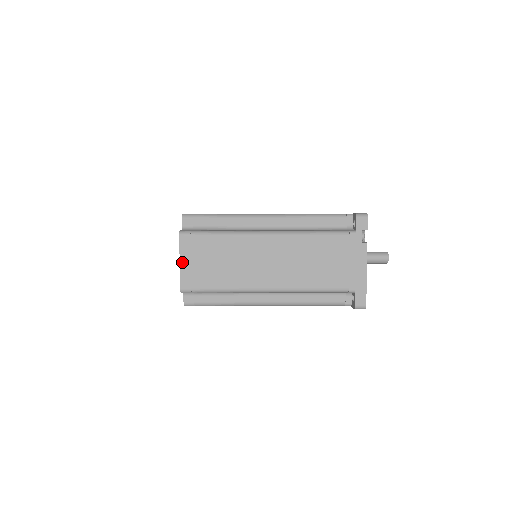
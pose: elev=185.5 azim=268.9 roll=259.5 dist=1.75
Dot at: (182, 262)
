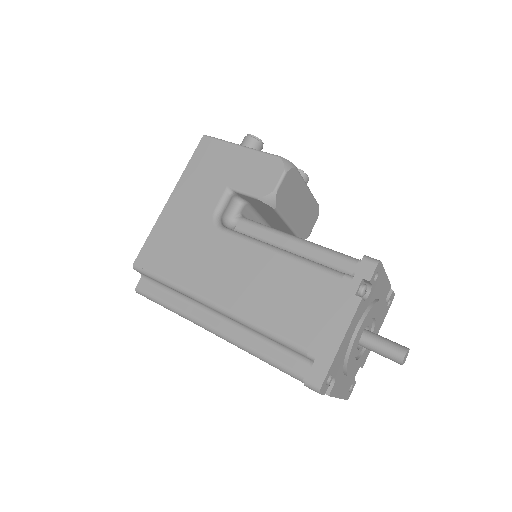
Dot at: occluded
